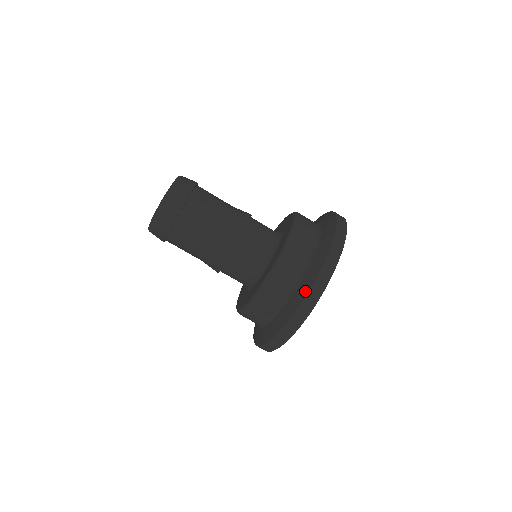
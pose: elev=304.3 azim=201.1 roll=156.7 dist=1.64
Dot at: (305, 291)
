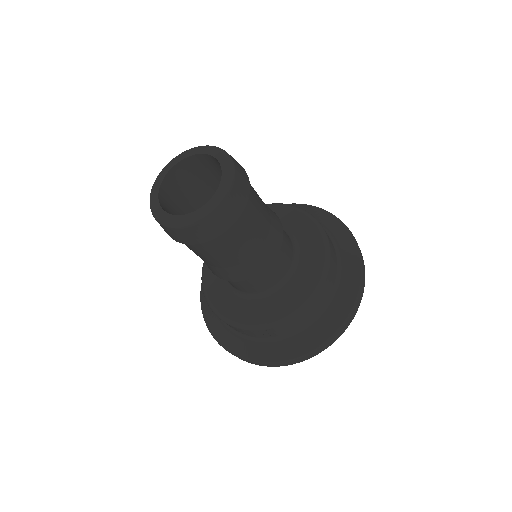
Dot at: (330, 330)
